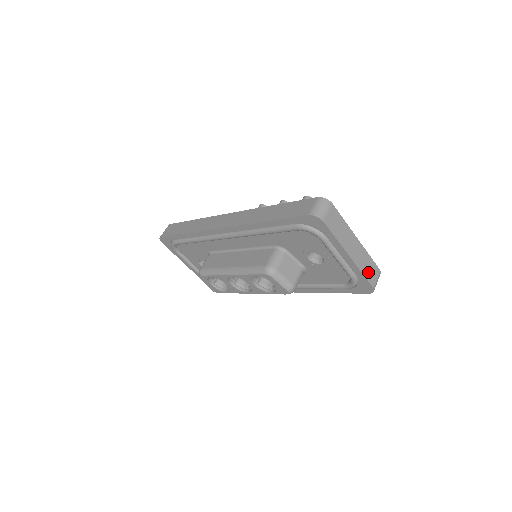
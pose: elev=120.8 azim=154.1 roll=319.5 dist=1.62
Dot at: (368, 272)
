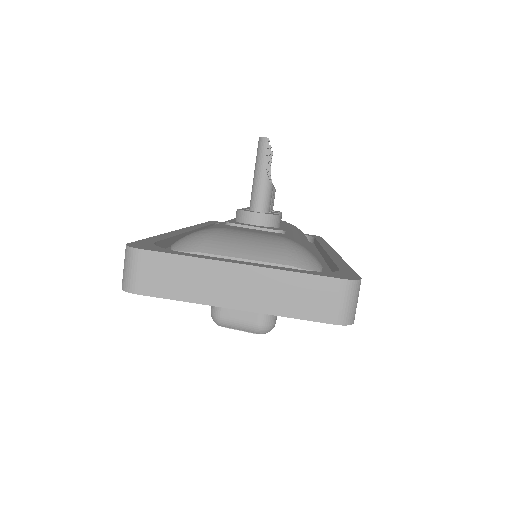
Dot at: (304, 305)
